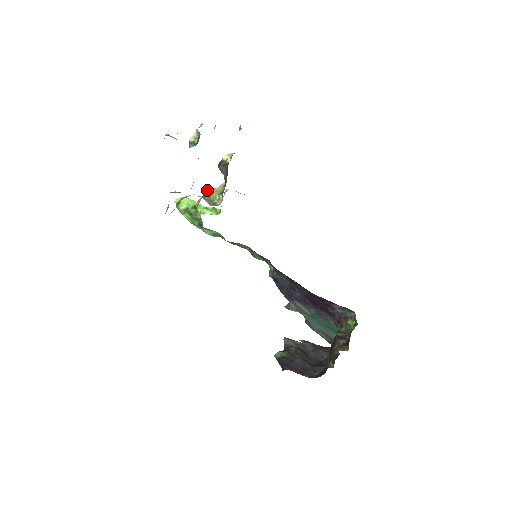
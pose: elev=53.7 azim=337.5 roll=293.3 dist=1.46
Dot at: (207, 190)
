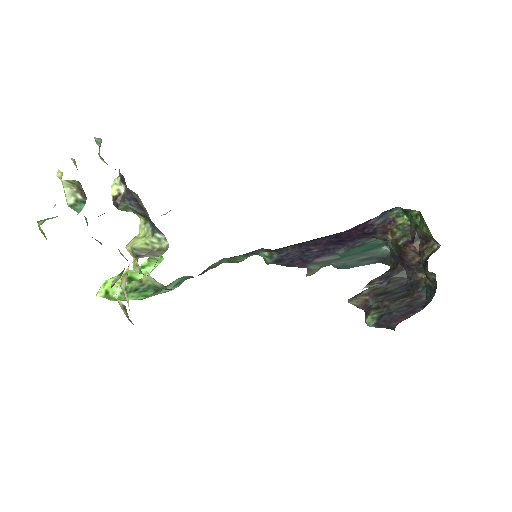
Dot at: (133, 245)
